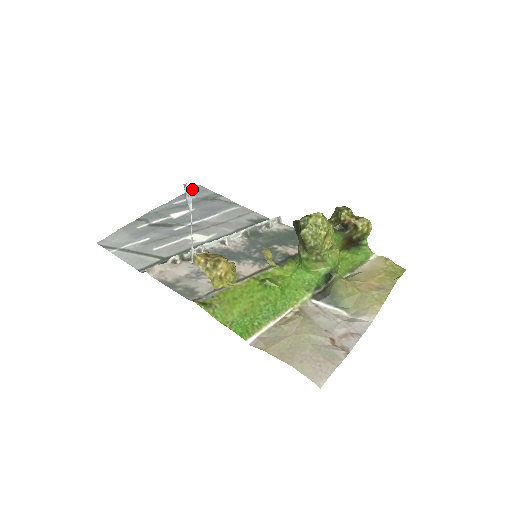
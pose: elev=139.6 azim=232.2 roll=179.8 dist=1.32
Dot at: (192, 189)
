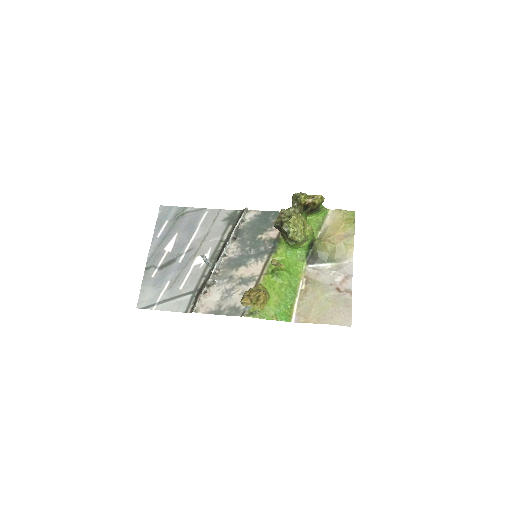
Dot at: (159, 213)
